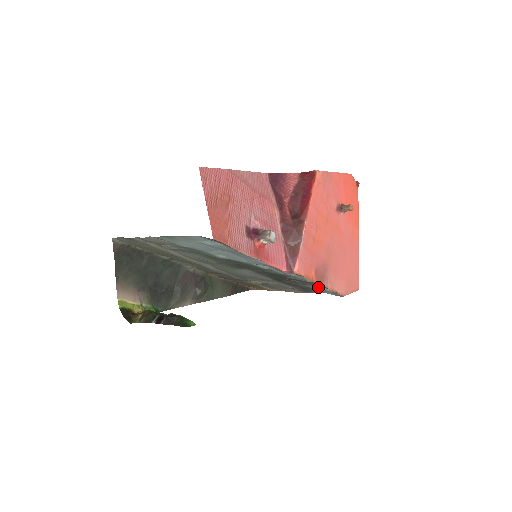
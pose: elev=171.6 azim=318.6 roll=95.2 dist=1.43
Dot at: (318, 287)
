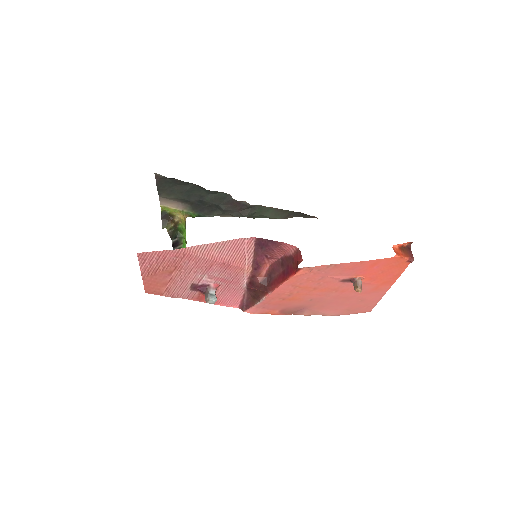
Dot at: occluded
